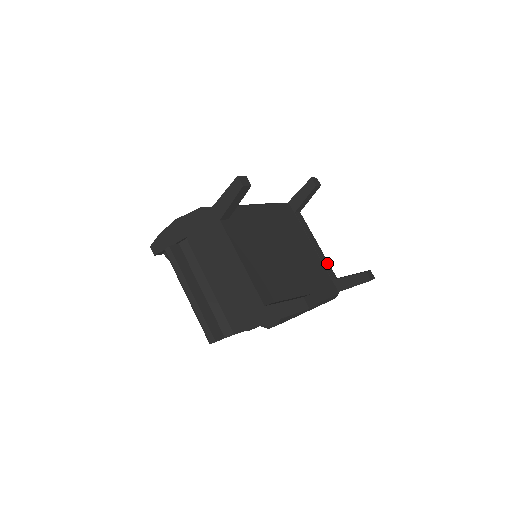
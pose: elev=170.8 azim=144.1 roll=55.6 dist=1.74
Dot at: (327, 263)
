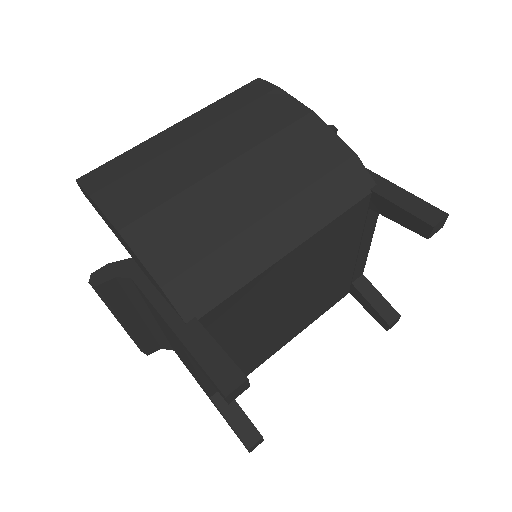
Dot at: (363, 262)
